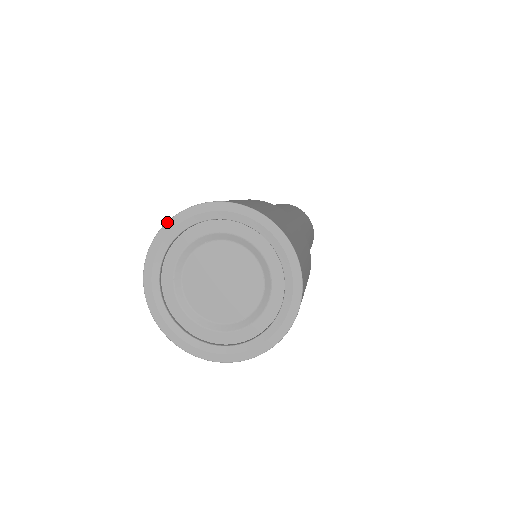
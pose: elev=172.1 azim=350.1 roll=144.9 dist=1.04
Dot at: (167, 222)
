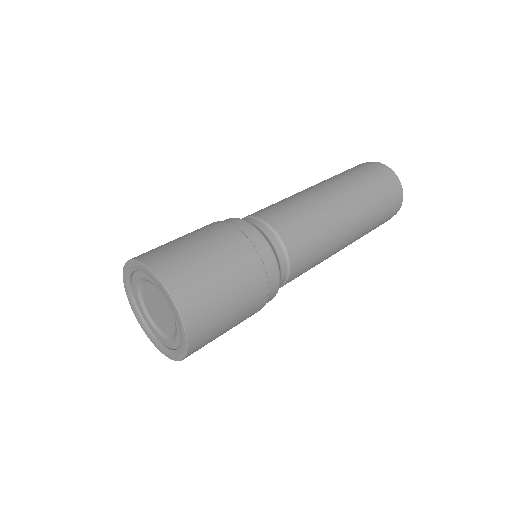
Dot at: (123, 270)
